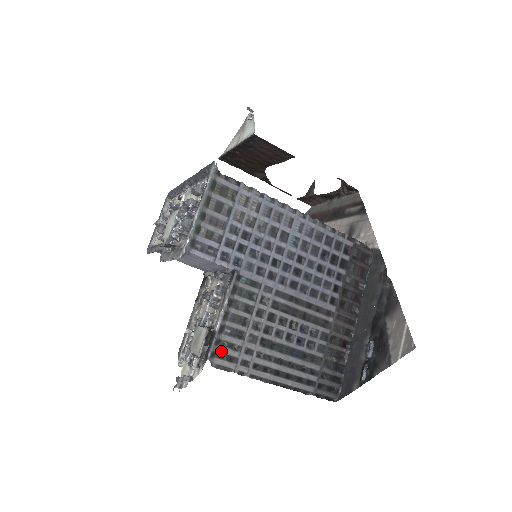
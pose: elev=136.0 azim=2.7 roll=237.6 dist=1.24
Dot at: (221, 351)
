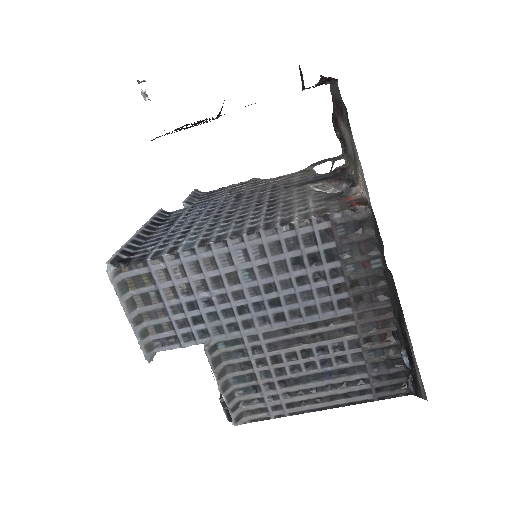
Dot at: (246, 409)
